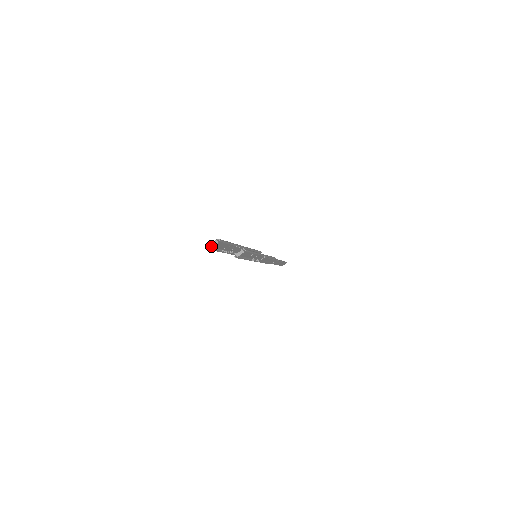
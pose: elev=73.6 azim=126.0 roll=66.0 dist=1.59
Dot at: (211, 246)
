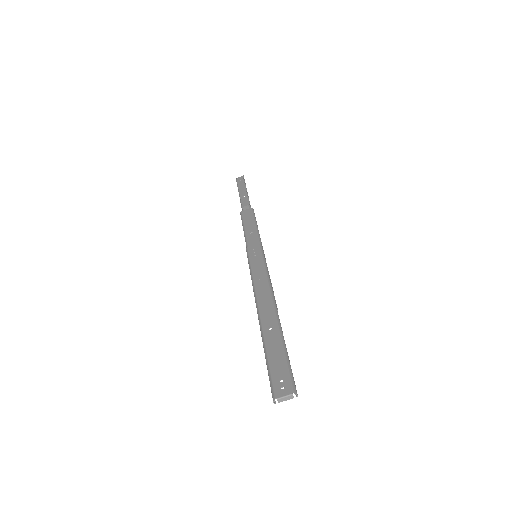
Dot at: (281, 401)
